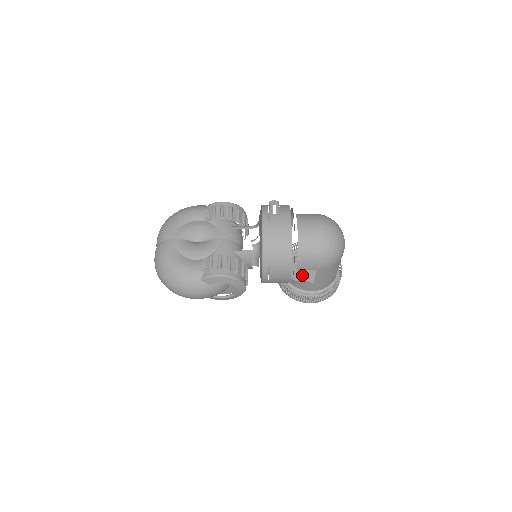
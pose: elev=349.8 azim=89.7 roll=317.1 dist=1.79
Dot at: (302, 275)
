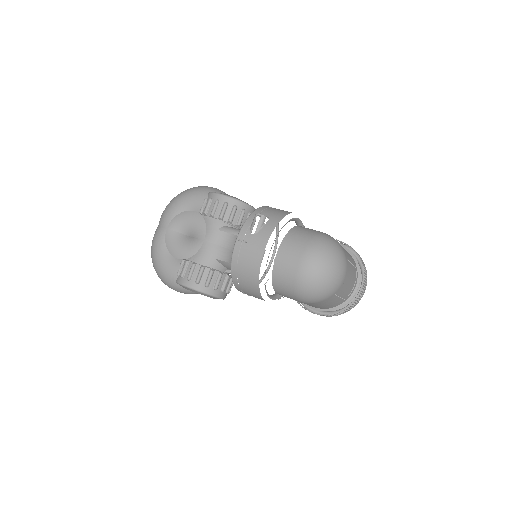
Dot at: occluded
